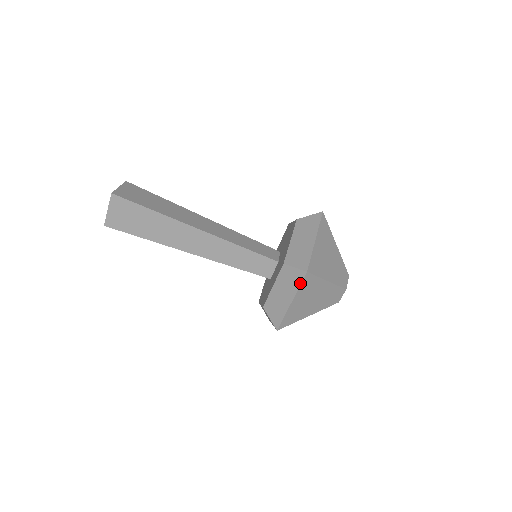
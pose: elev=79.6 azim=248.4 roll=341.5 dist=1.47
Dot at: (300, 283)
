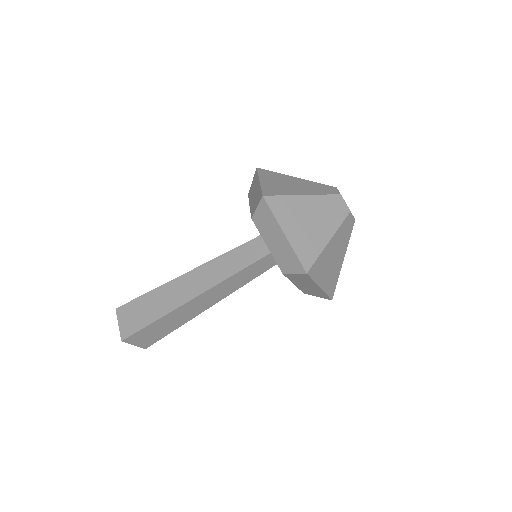
Dot at: (311, 279)
